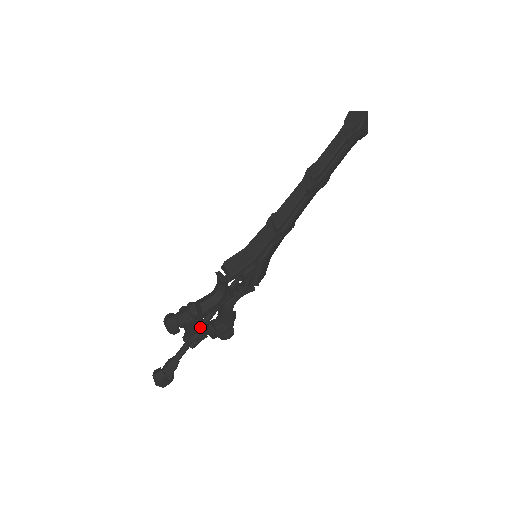
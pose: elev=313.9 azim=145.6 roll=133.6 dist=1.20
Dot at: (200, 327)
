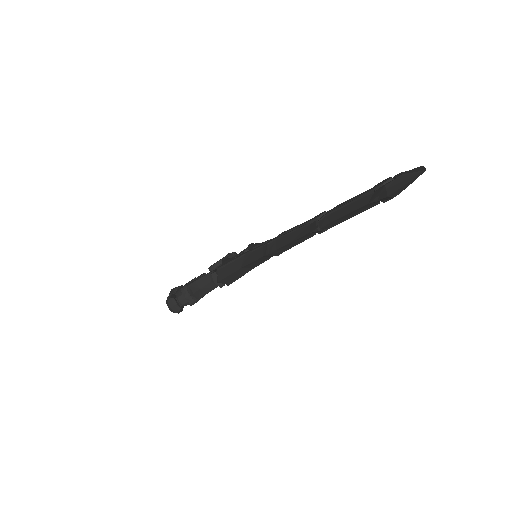
Dot at: occluded
